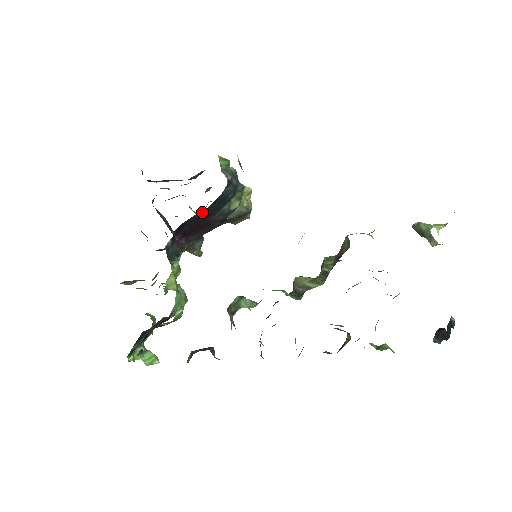
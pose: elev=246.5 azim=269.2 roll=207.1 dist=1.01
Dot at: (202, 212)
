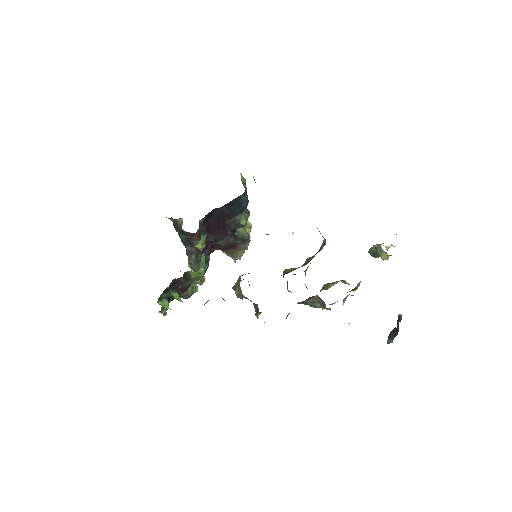
Dot at: (225, 208)
